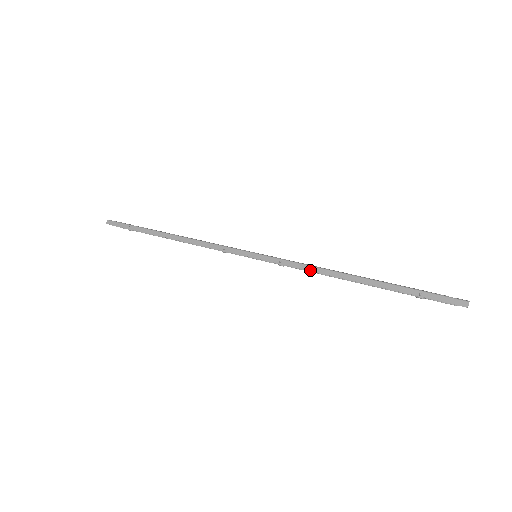
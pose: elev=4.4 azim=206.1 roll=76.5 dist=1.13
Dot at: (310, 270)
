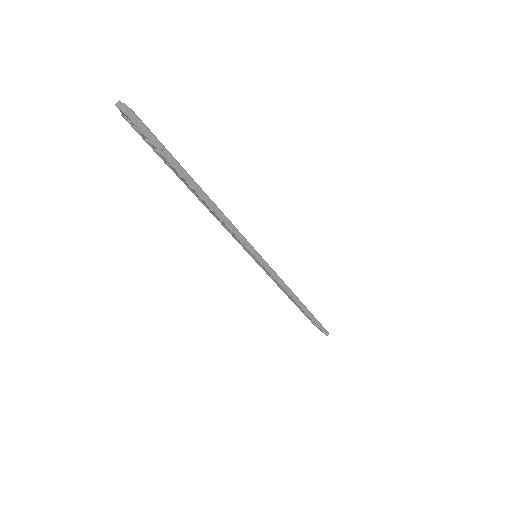
Dot at: (287, 291)
